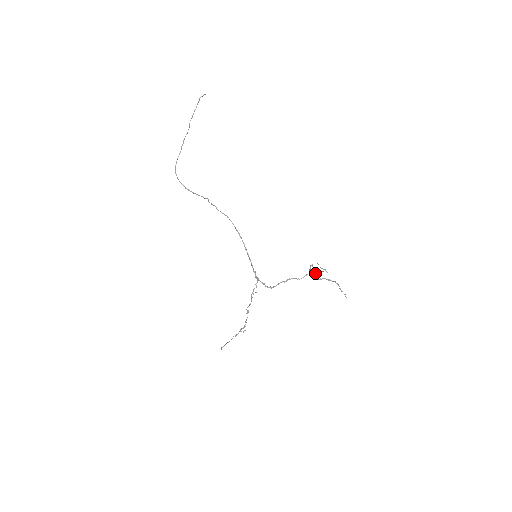
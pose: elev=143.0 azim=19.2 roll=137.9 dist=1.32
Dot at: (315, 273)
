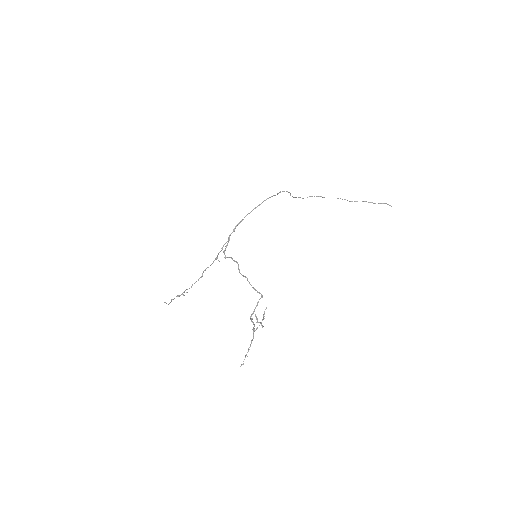
Dot at: occluded
